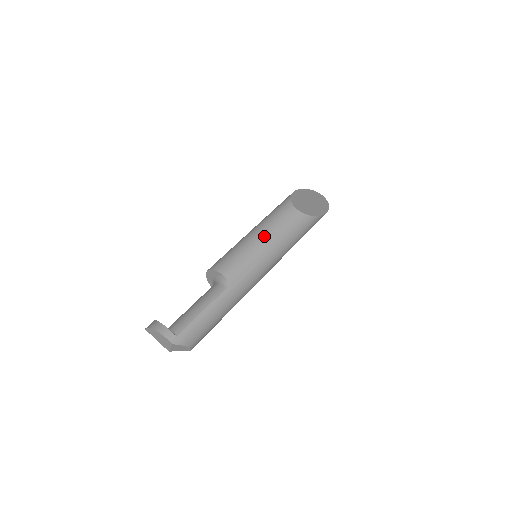
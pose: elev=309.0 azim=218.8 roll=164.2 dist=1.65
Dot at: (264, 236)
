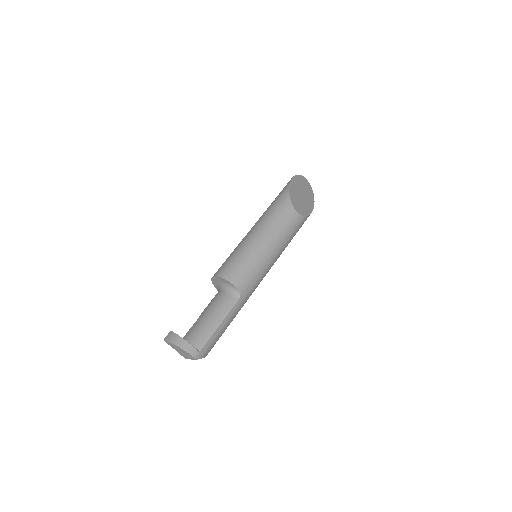
Dot at: (269, 243)
